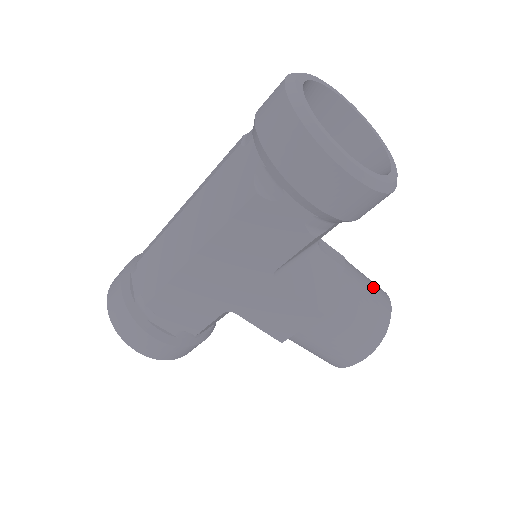
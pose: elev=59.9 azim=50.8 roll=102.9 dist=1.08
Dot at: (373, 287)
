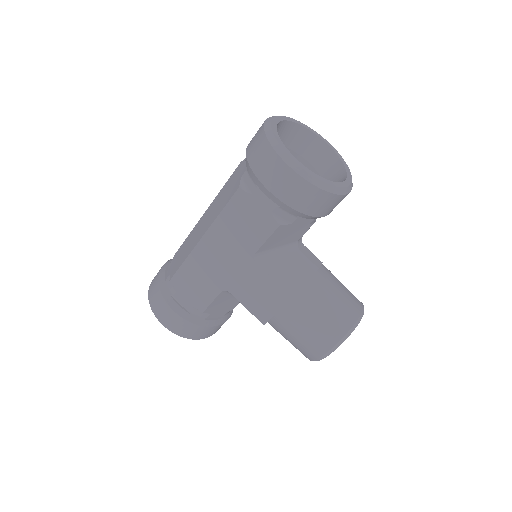
Dot at: (347, 293)
